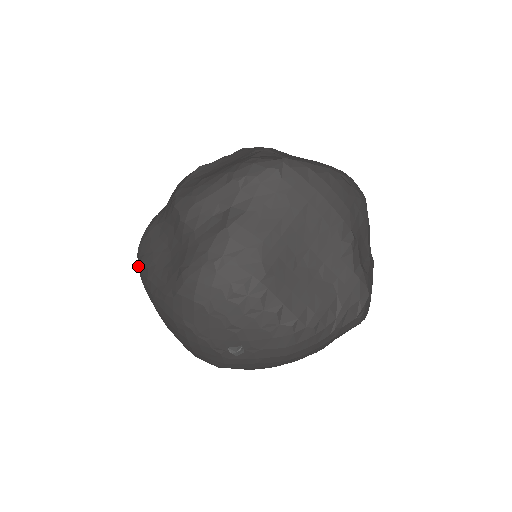
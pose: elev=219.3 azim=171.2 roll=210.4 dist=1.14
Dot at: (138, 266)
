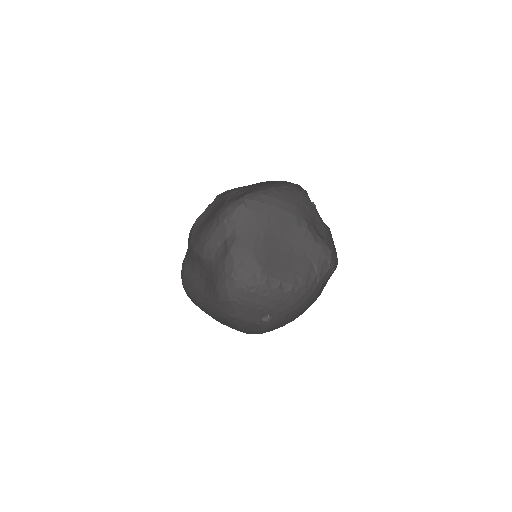
Dot at: (187, 295)
